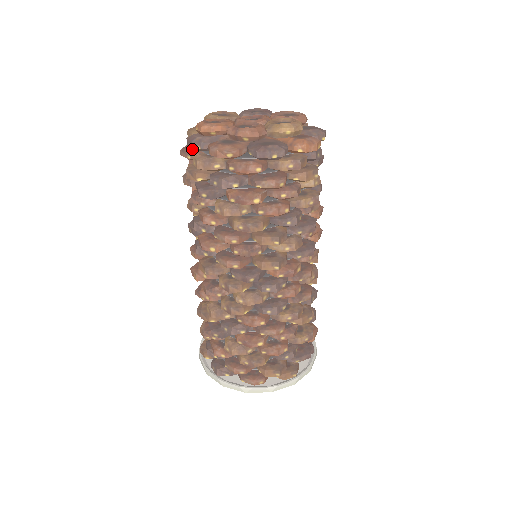
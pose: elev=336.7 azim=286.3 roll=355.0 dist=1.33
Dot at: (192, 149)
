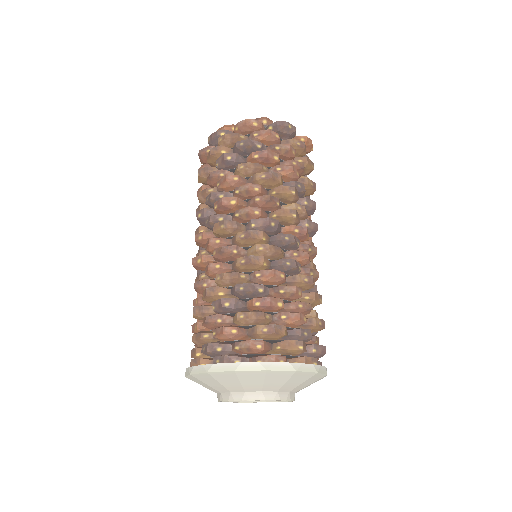
Dot at: (212, 146)
